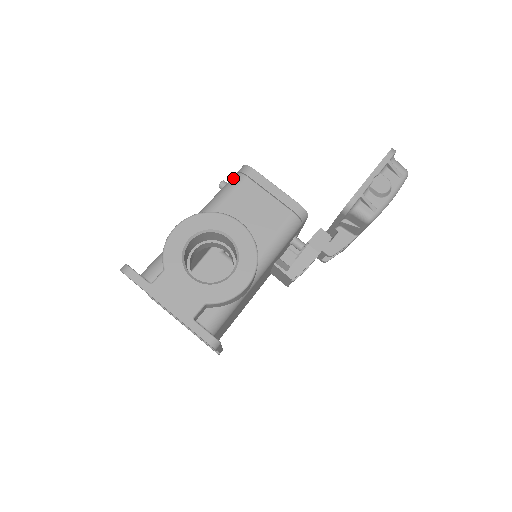
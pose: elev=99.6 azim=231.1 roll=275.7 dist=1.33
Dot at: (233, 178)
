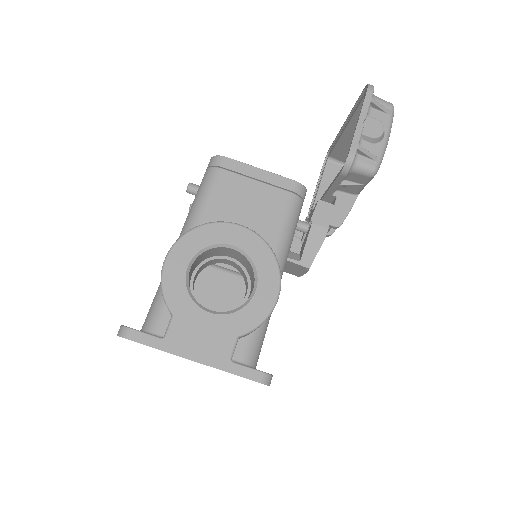
Dot at: (206, 176)
